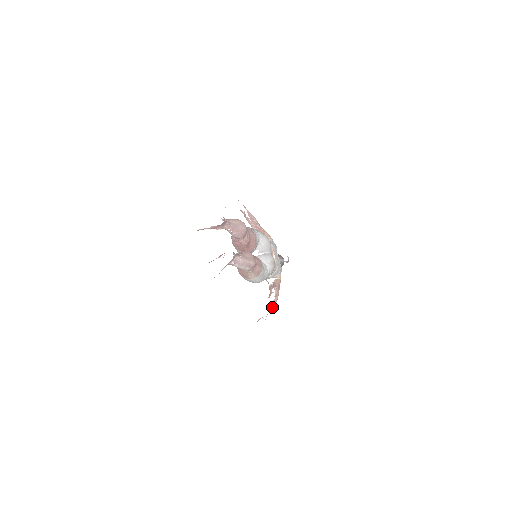
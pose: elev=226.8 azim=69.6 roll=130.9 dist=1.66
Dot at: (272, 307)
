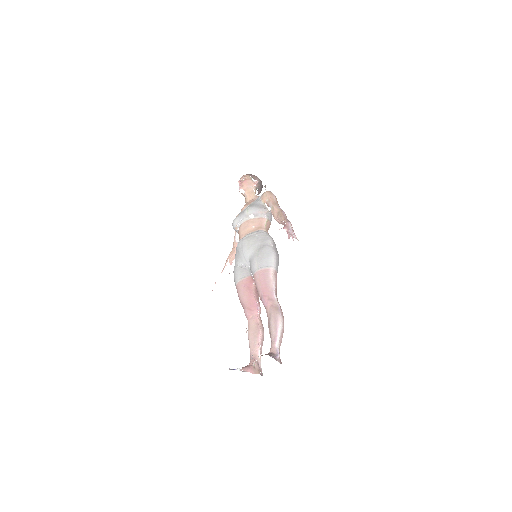
Dot at: occluded
